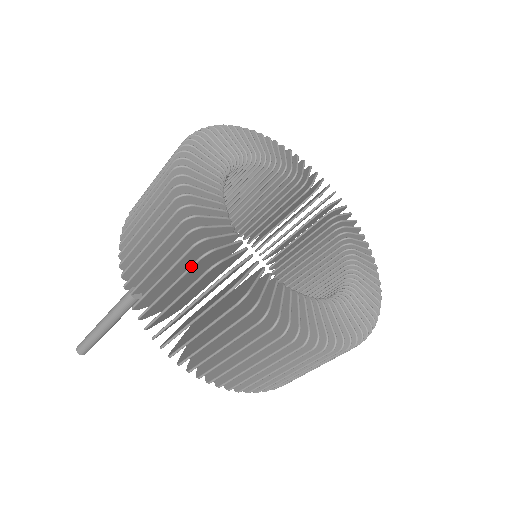
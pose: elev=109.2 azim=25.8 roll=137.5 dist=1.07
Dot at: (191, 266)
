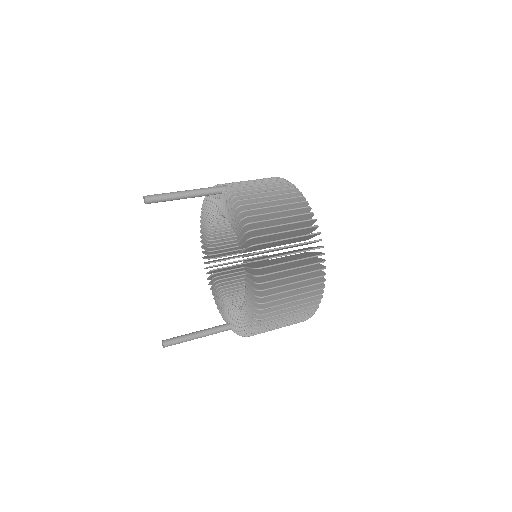
Dot at: (282, 182)
